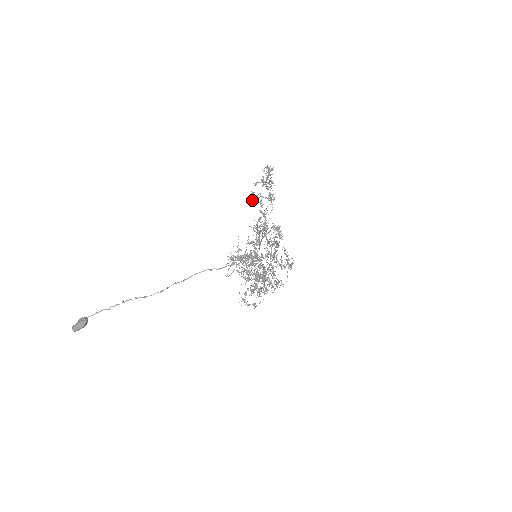
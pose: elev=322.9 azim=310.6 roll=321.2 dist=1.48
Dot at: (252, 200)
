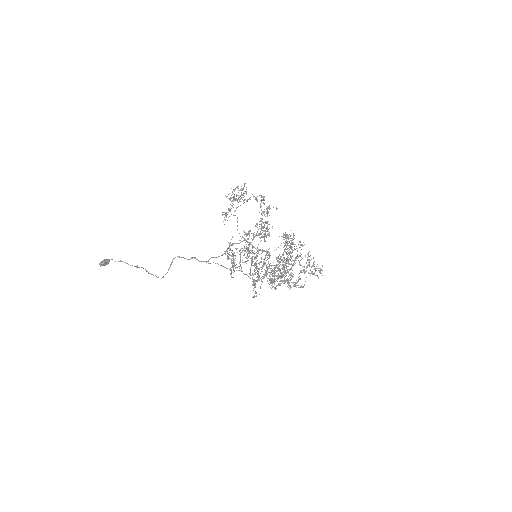
Dot at: (224, 214)
